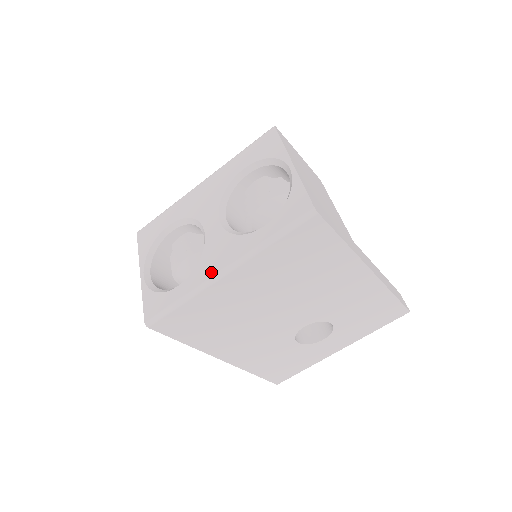
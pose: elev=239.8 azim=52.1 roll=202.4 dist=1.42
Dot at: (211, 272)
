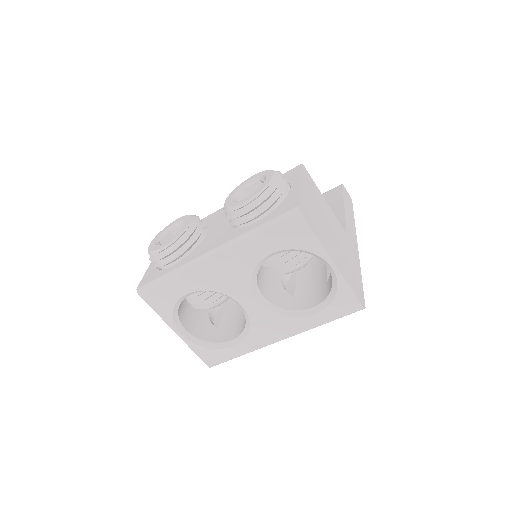
Dot at: (268, 341)
